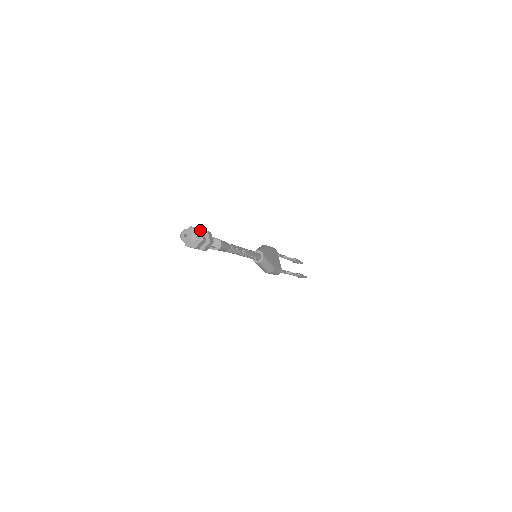
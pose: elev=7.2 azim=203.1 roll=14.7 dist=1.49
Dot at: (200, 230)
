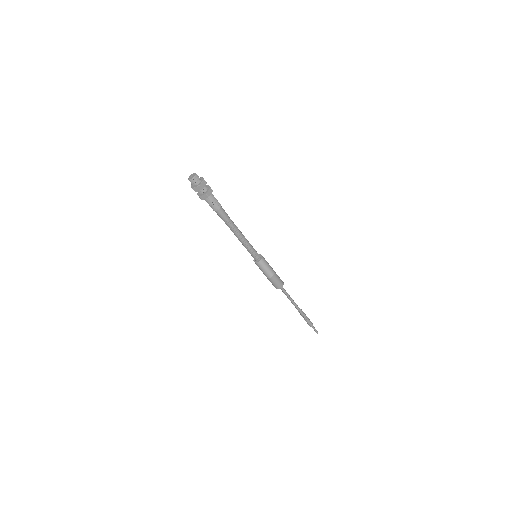
Dot at: (202, 177)
